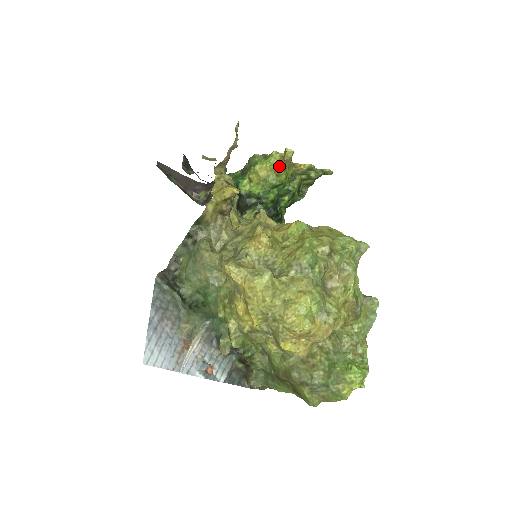
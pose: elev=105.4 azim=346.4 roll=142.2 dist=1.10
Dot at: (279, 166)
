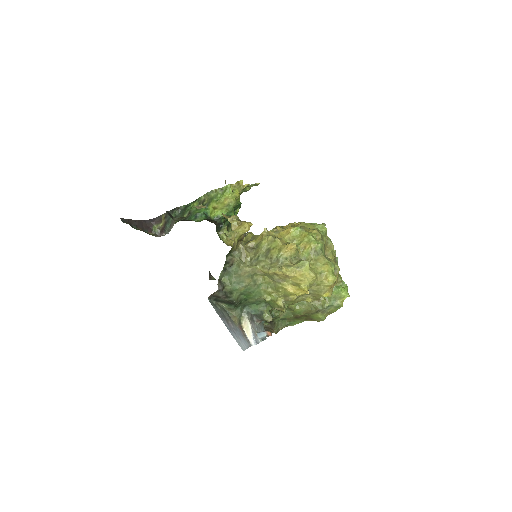
Dot at: (238, 194)
